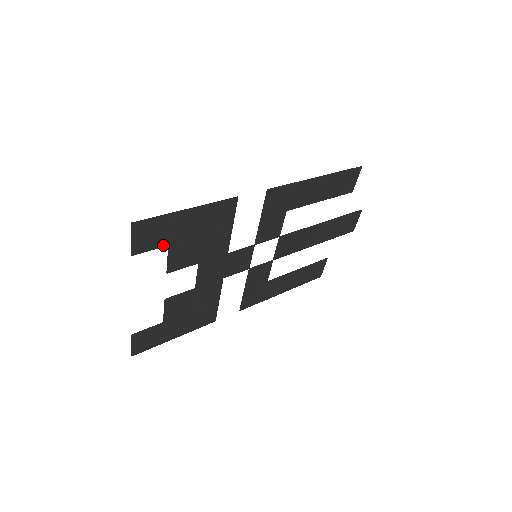
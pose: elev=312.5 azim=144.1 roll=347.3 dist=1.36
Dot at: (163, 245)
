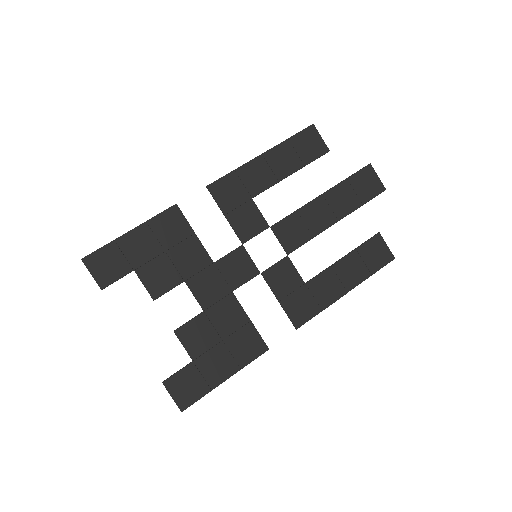
Dot at: (128, 272)
